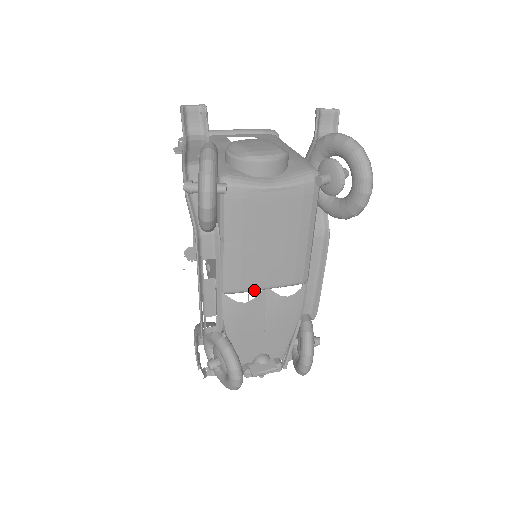
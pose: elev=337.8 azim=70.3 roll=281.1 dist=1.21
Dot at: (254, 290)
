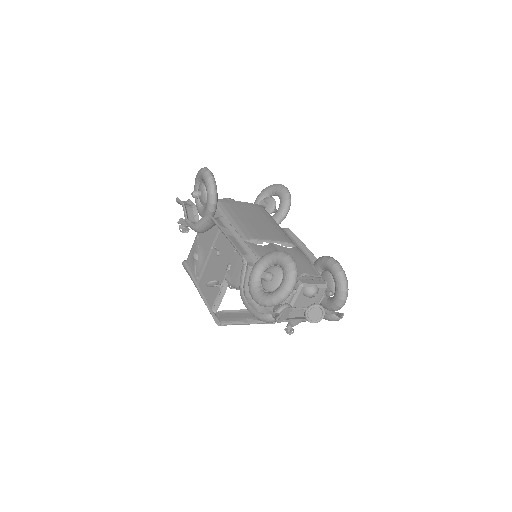
Dot at: (264, 241)
